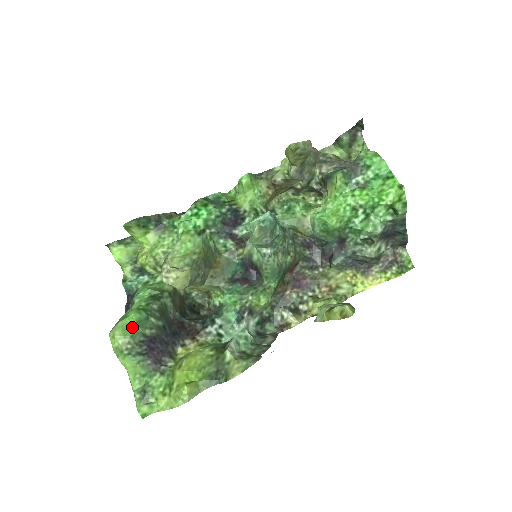
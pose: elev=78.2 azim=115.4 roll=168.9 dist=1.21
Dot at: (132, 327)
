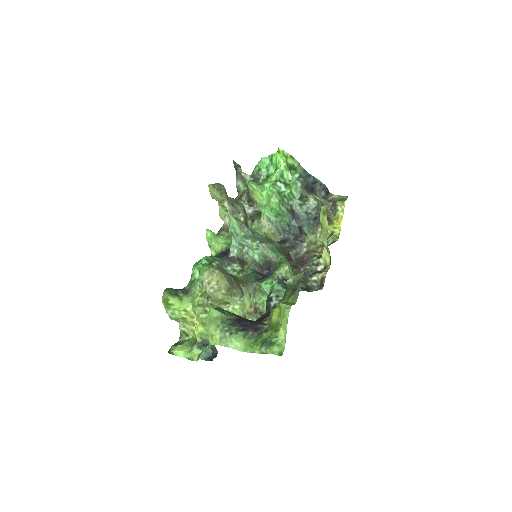
Dot at: (216, 315)
